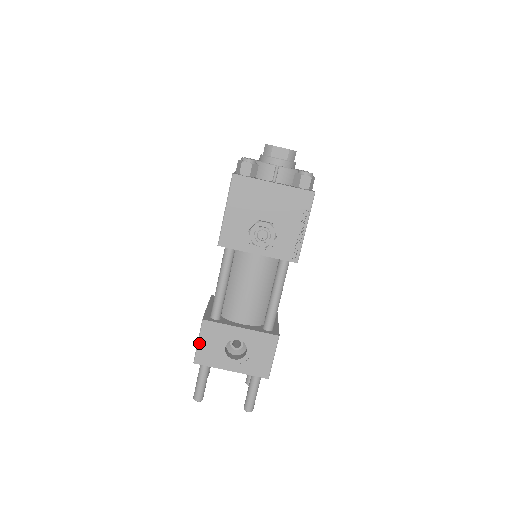
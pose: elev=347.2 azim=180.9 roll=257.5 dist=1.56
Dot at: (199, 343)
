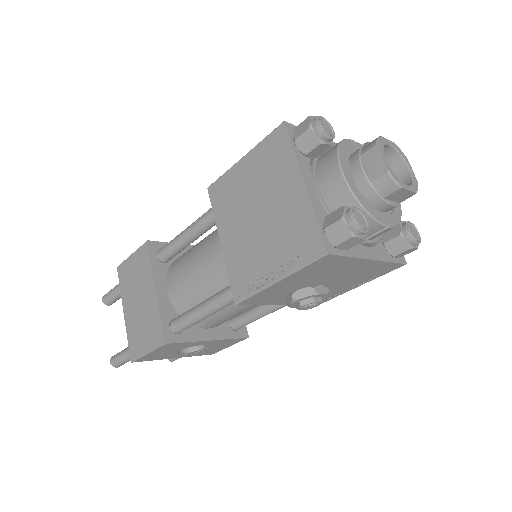
Dot at: (148, 354)
